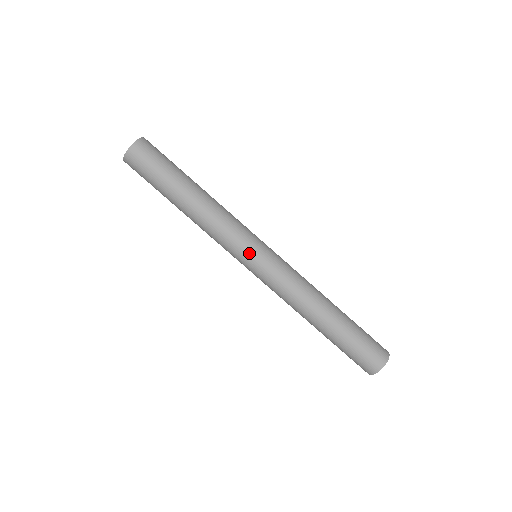
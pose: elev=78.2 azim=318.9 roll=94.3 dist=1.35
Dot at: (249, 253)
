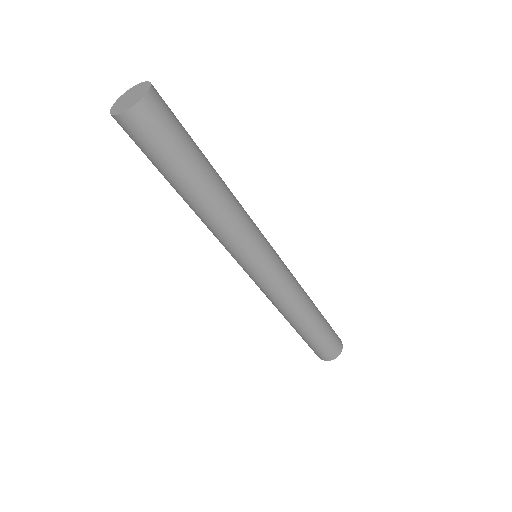
Dot at: (258, 261)
